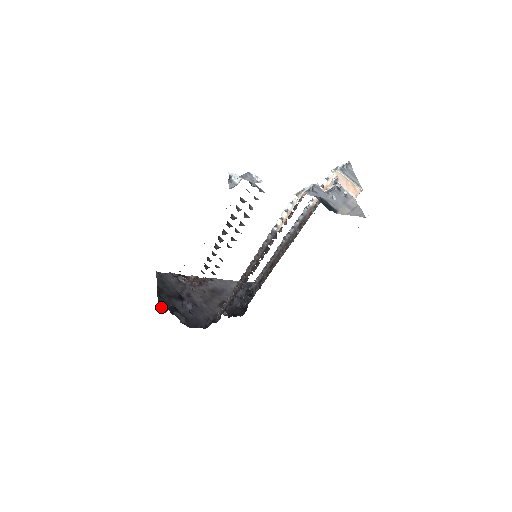
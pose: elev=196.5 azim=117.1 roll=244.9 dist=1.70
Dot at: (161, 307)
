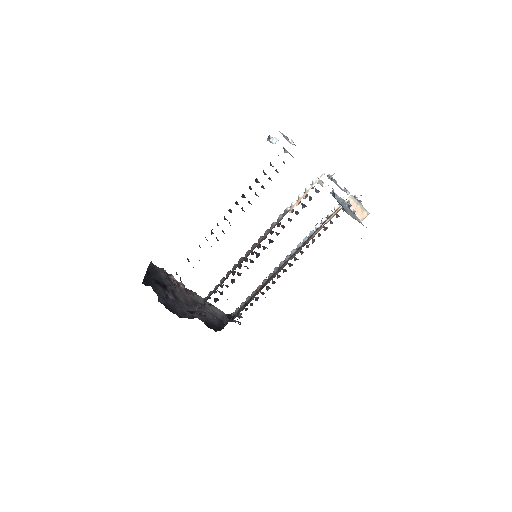
Dot at: (146, 281)
